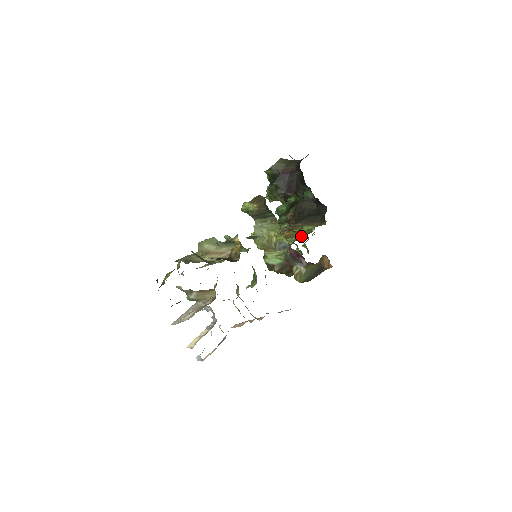
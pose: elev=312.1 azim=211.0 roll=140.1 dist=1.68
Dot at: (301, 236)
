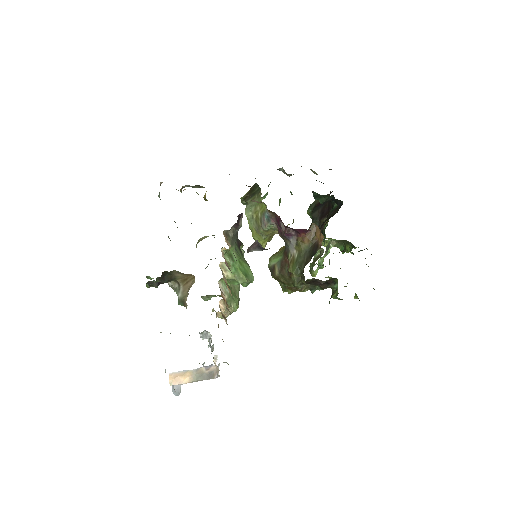
Dot at: occluded
